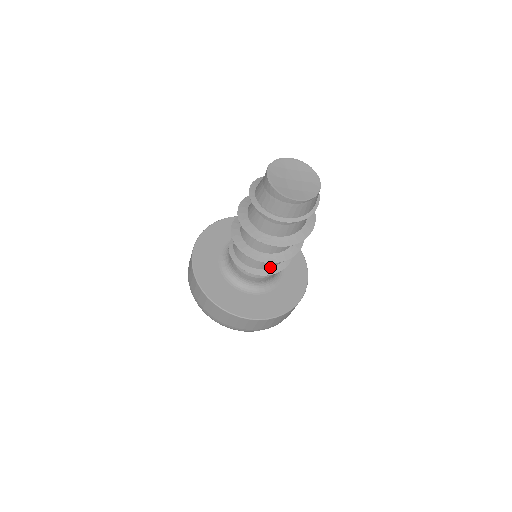
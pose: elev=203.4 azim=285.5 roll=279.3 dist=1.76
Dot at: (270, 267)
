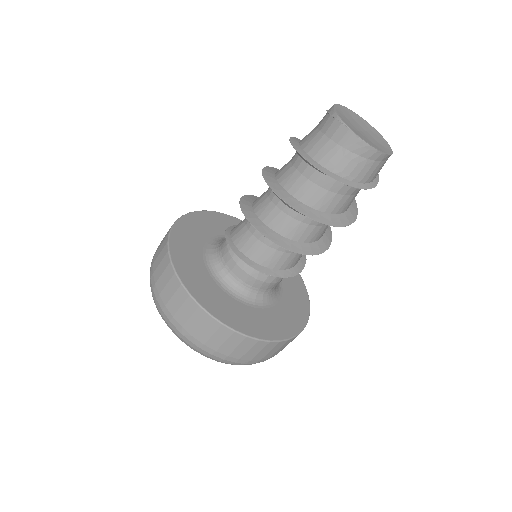
Dot at: (298, 260)
